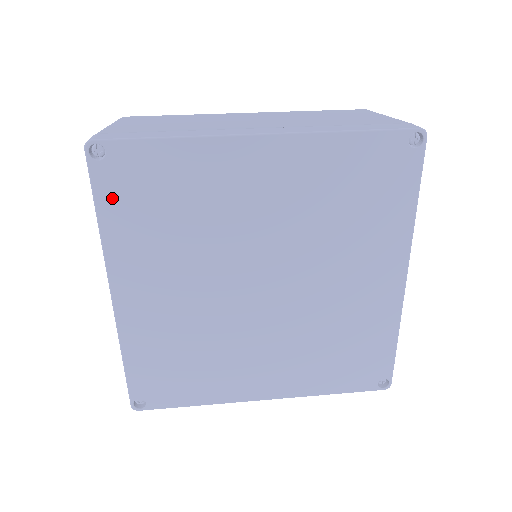
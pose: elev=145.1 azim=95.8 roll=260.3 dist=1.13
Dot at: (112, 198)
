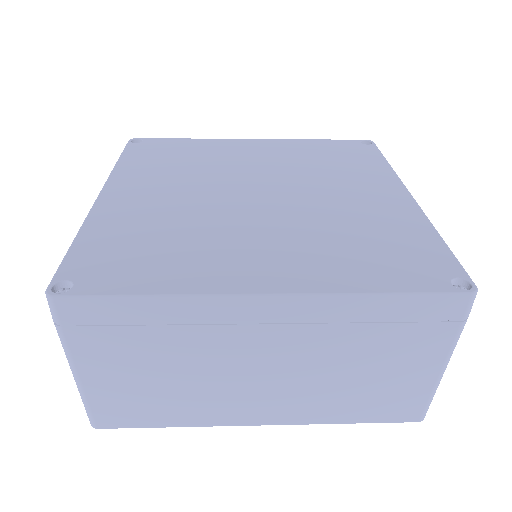
Dot at: (136, 154)
